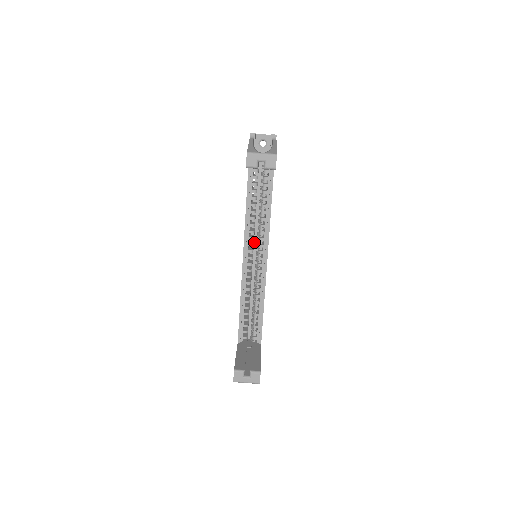
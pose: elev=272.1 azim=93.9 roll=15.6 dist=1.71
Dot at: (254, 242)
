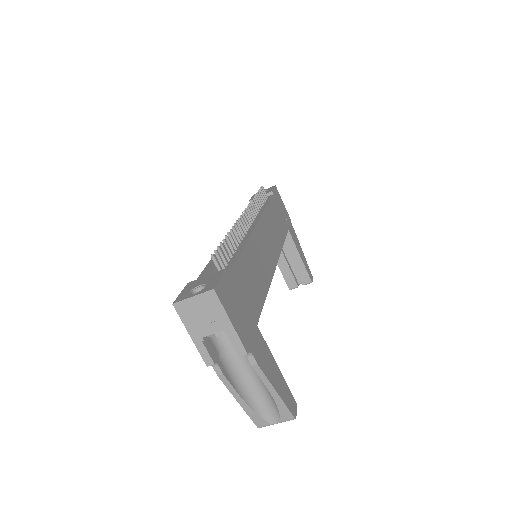
Dot at: occluded
